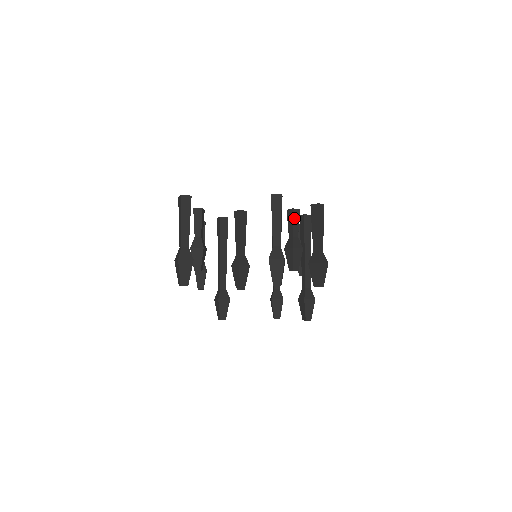
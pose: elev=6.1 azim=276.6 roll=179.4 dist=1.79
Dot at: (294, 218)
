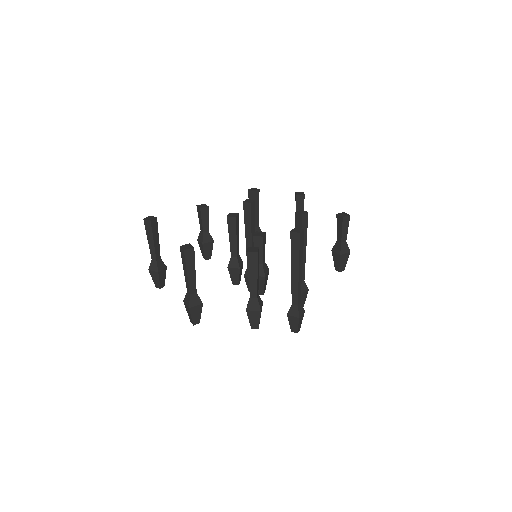
Dot at: (256, 245)
